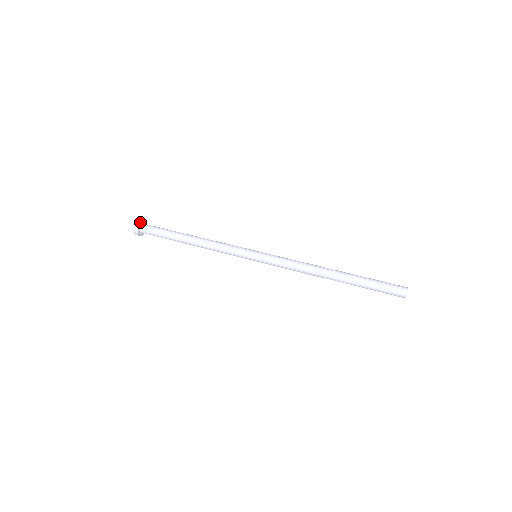
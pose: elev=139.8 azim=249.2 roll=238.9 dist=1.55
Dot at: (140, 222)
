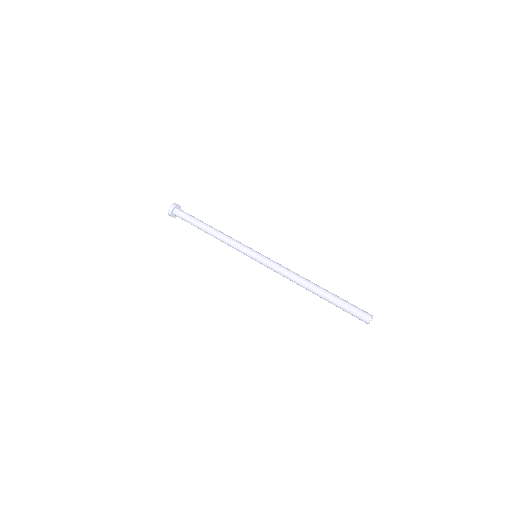
Dot at: (176, 205)
